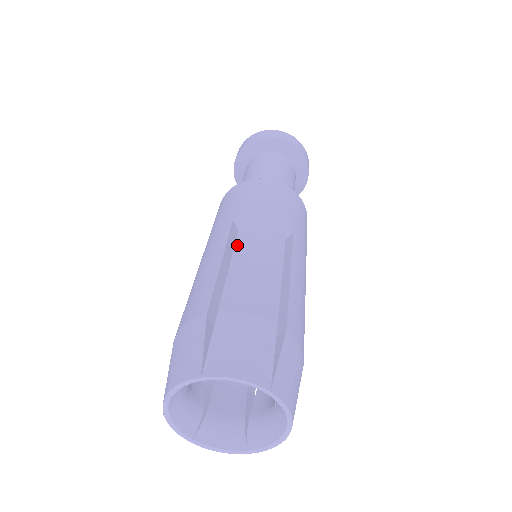
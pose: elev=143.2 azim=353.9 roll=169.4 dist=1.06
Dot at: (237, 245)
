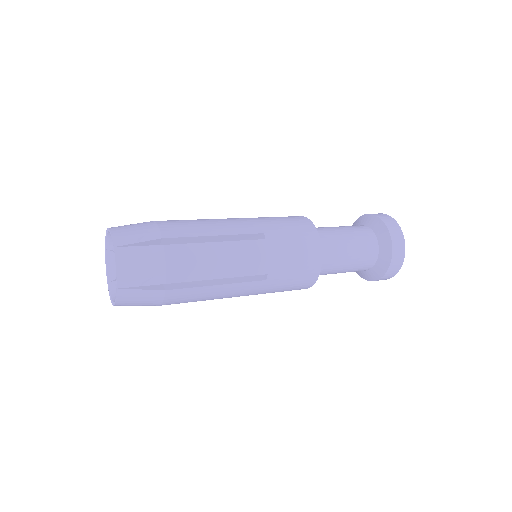
Dot at: occluded
